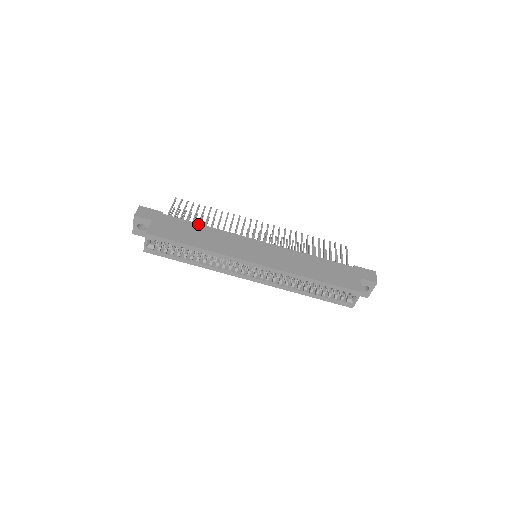
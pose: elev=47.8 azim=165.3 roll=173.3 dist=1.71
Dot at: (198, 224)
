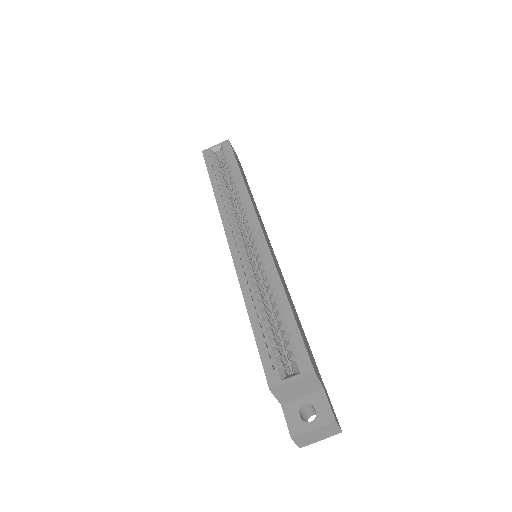
Dot at: occluded
